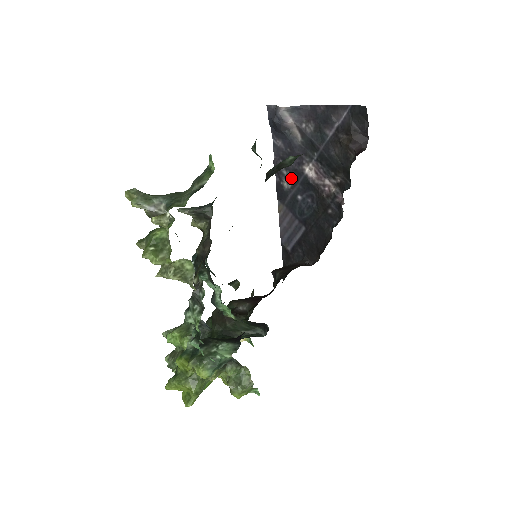
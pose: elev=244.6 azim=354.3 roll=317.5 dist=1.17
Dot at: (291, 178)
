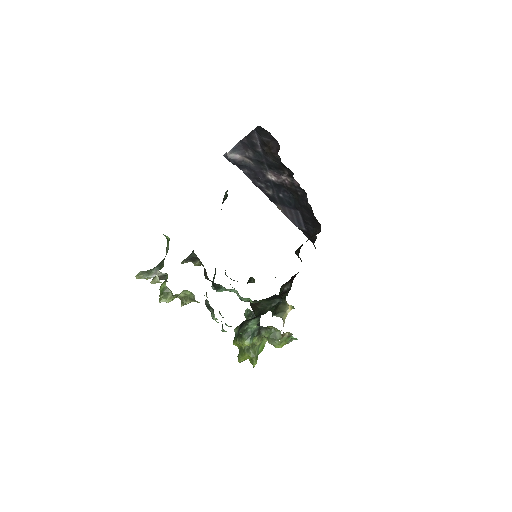
Dot at: (268, 187)
